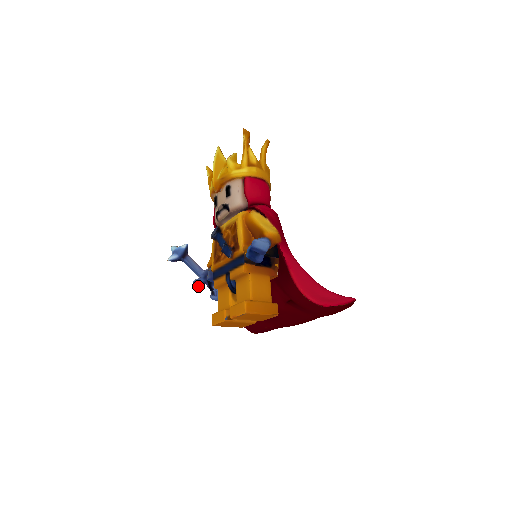
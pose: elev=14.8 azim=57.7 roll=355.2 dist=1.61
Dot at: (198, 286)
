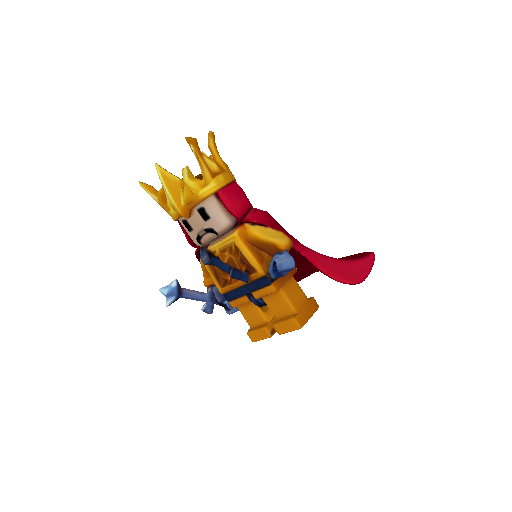
Dot at: (211, 312)
